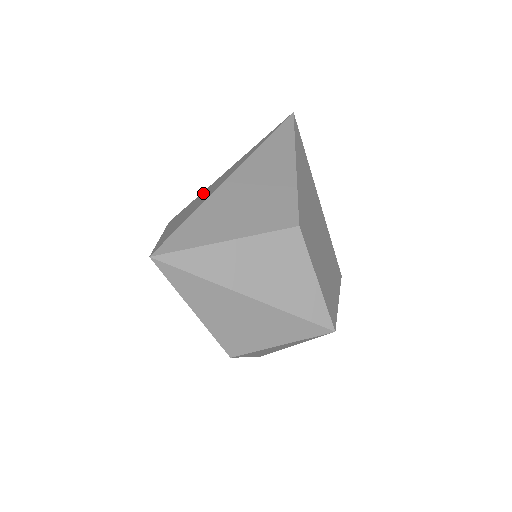
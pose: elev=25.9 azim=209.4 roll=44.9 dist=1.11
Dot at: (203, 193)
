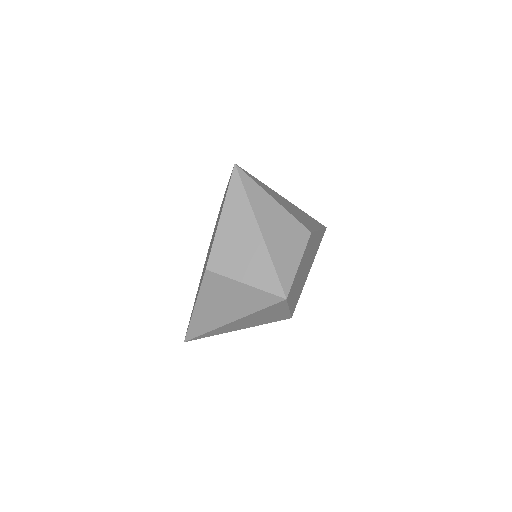
Dot at: occluded
